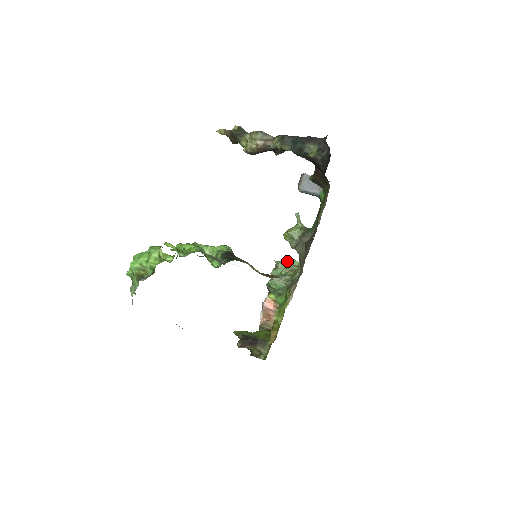
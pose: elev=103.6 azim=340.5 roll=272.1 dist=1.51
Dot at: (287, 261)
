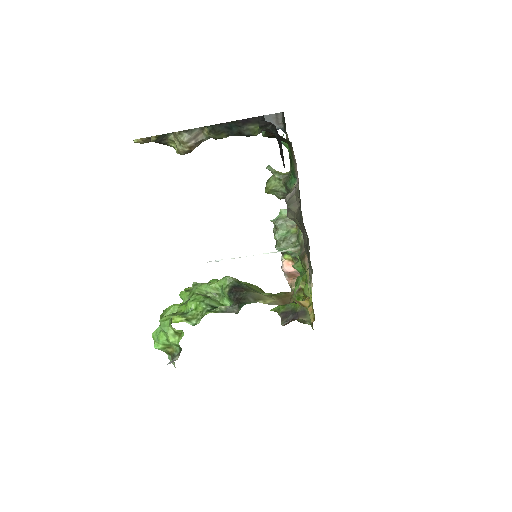
Dot at: (283, 216)
